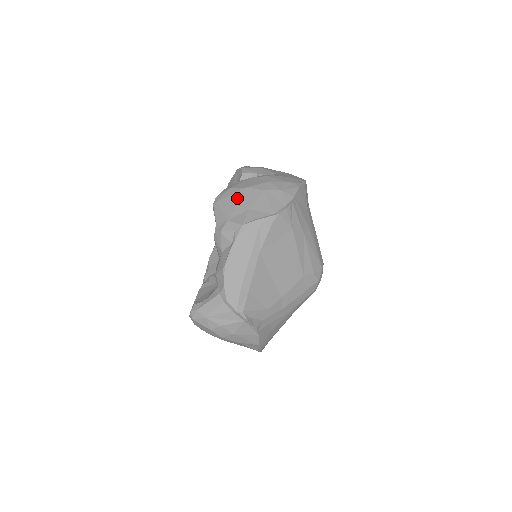
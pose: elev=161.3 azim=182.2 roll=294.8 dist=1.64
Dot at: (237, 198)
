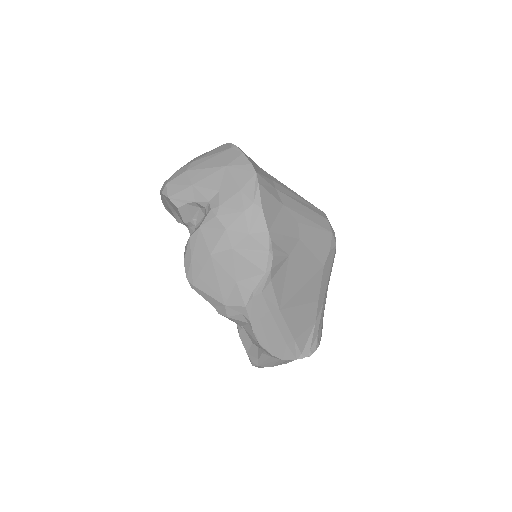
Dot at: (212, 274)
